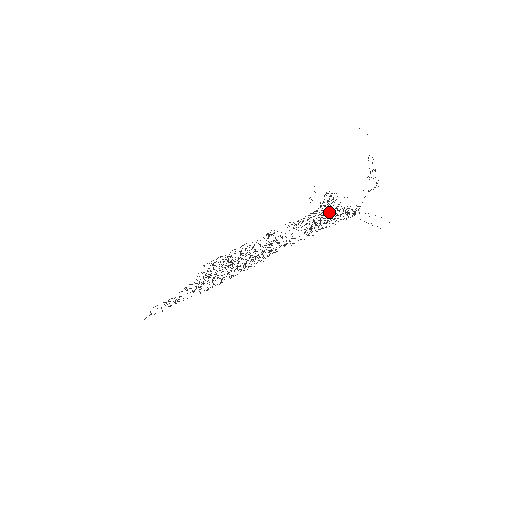
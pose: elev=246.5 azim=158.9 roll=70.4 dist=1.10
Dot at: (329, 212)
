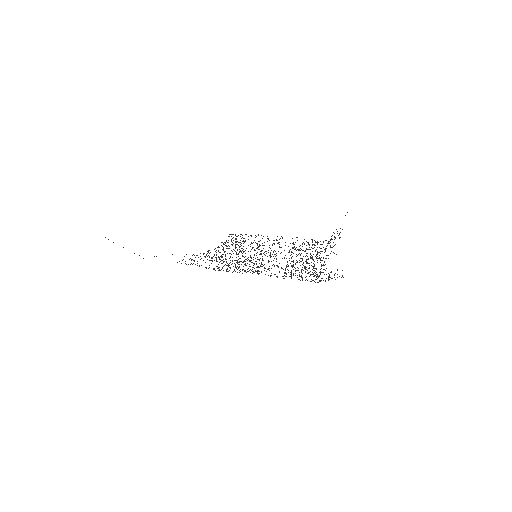
Dot at: (317, 258)
